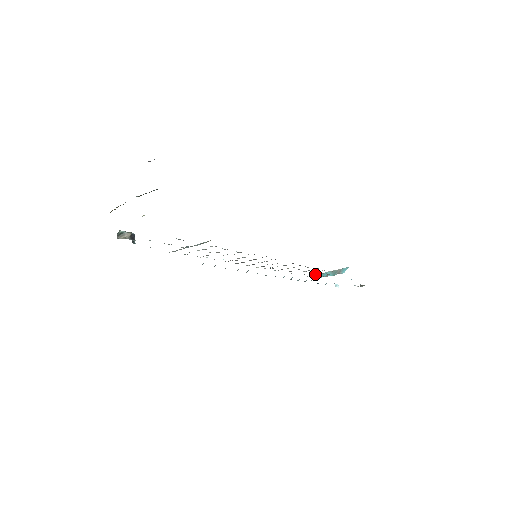
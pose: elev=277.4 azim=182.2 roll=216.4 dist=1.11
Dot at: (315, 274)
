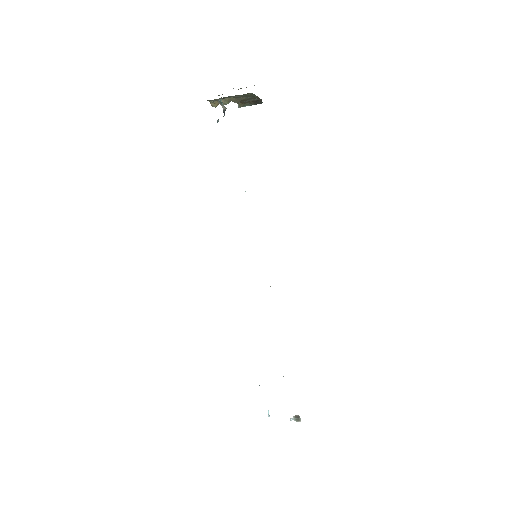
Dot at: occluded
